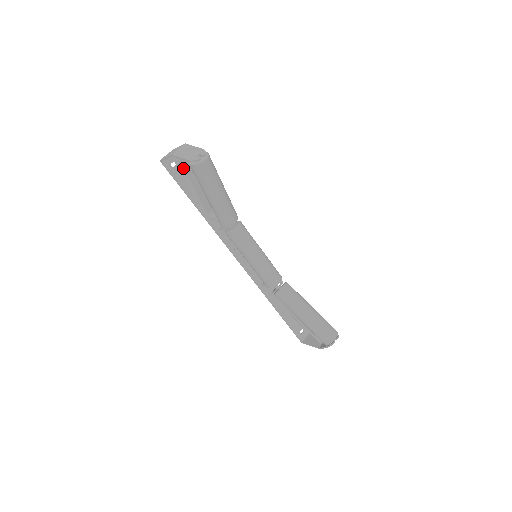
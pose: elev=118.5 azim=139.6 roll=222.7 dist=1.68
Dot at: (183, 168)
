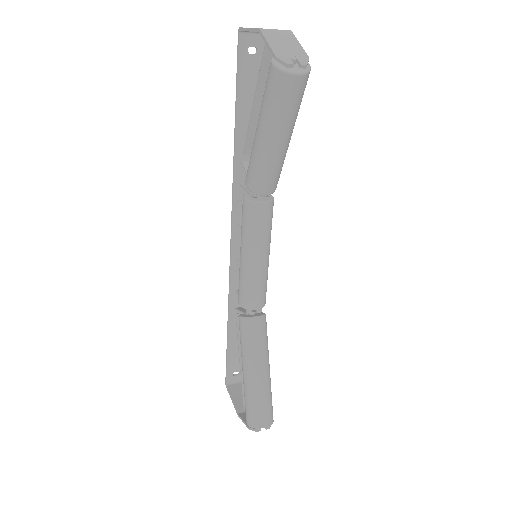
Dot at: occluded
